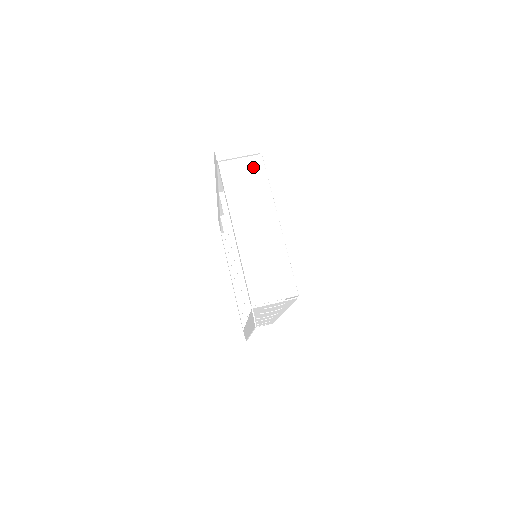
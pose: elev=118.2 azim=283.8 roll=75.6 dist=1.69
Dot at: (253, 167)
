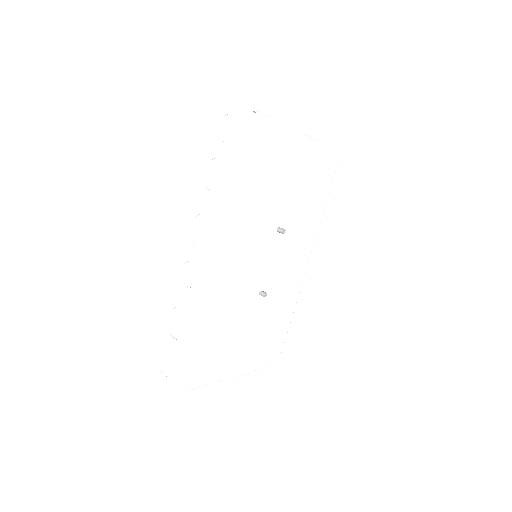
Dot at: occluded
